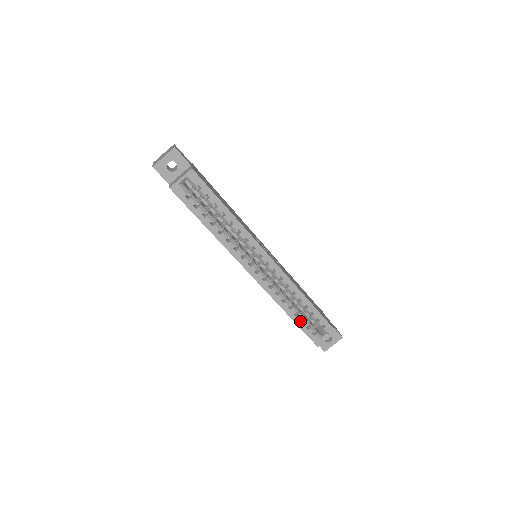
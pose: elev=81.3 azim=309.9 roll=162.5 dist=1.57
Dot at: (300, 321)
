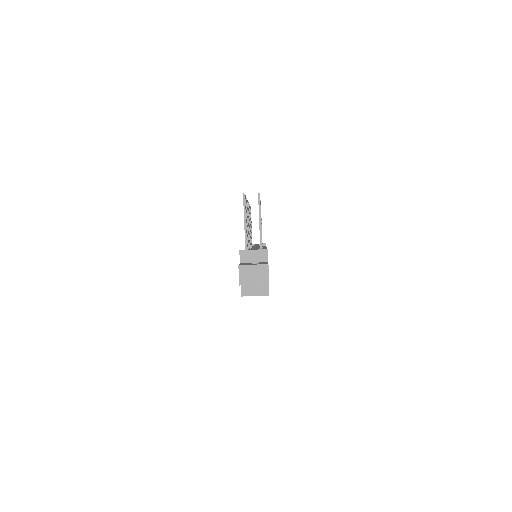
Dot at: occluded
